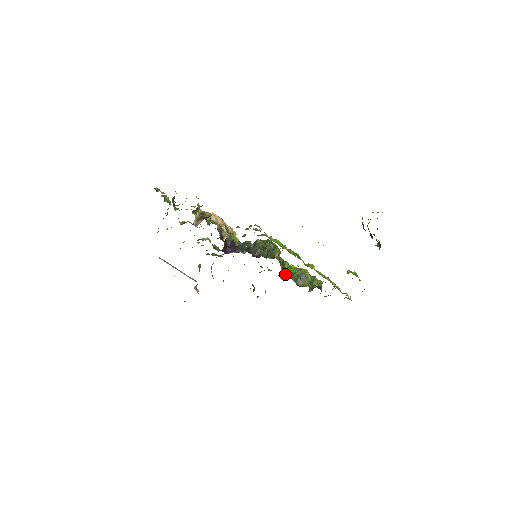
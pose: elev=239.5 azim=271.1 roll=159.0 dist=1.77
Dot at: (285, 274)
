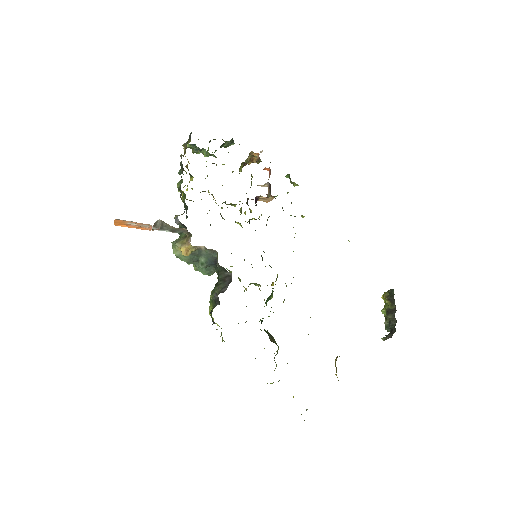
Dot at: occluded
